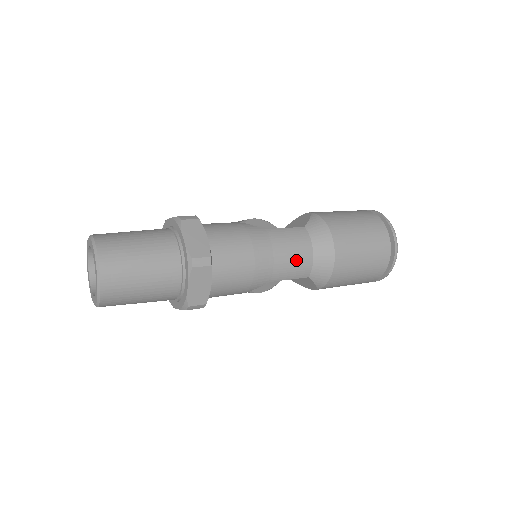
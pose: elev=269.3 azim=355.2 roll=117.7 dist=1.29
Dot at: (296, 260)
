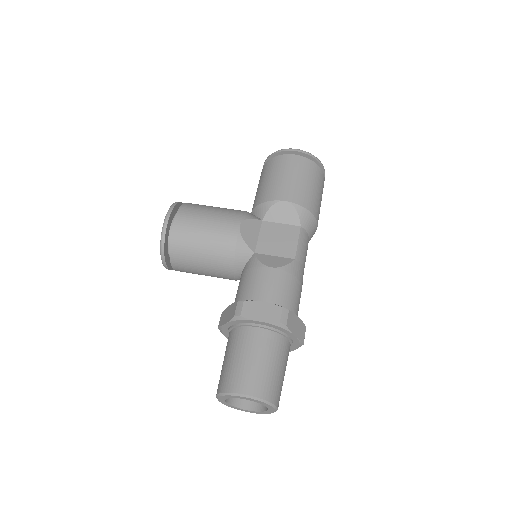
Dot at: occluded
